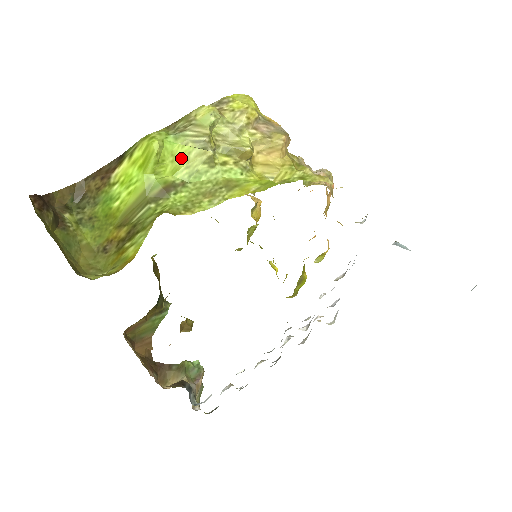
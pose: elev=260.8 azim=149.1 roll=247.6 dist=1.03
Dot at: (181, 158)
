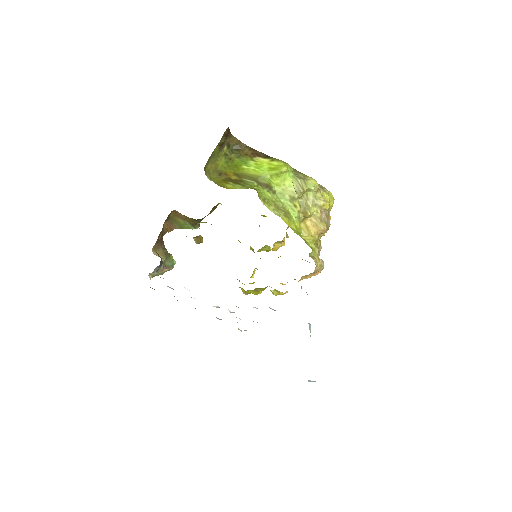
Dot at: (285, 184)
